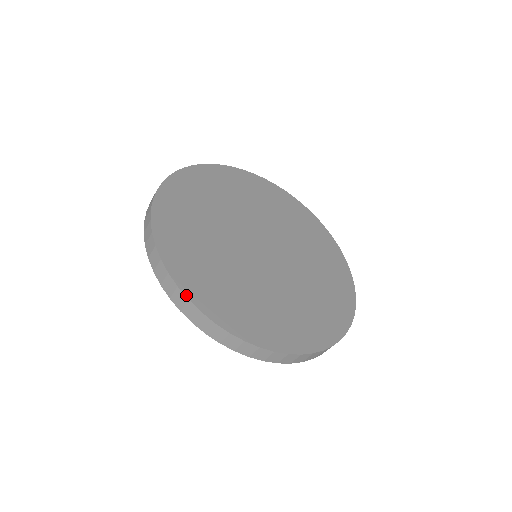
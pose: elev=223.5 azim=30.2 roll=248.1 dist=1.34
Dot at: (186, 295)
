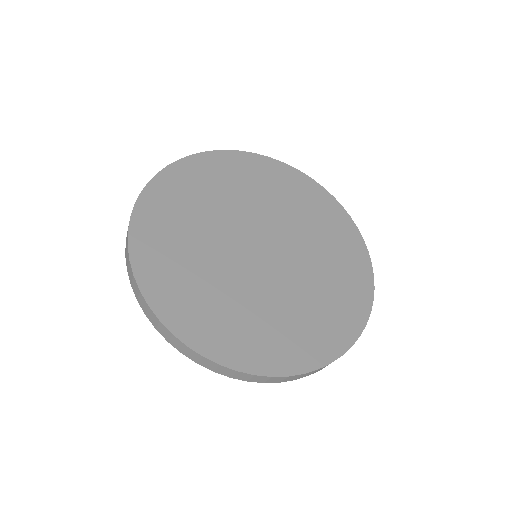
Dot at: (139, 286)
